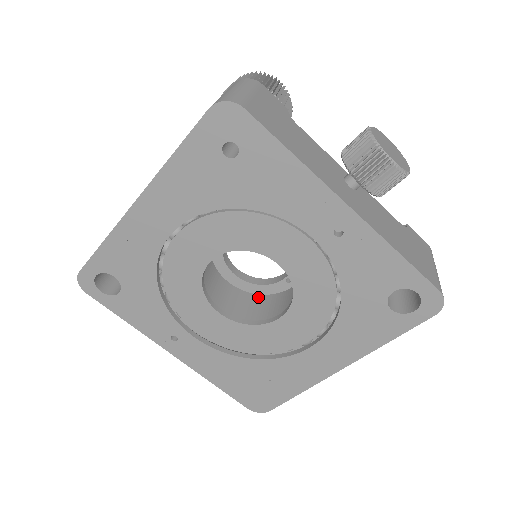
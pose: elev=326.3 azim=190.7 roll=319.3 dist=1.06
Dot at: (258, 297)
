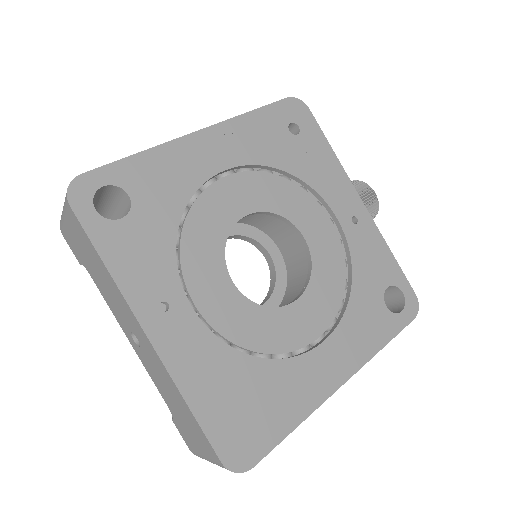
Dot at: occluded
